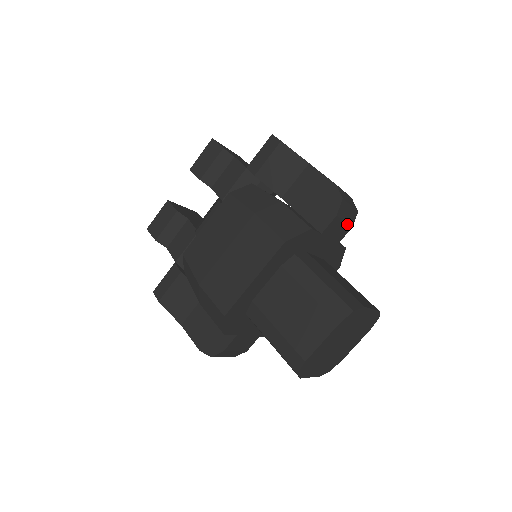
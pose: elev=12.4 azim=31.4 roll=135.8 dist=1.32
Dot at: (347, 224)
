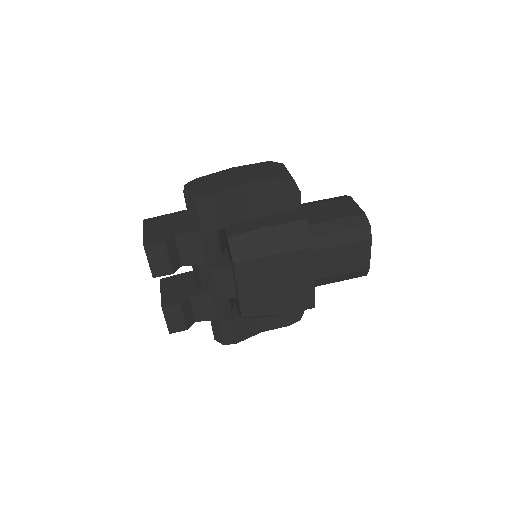
Dot at: occluded
